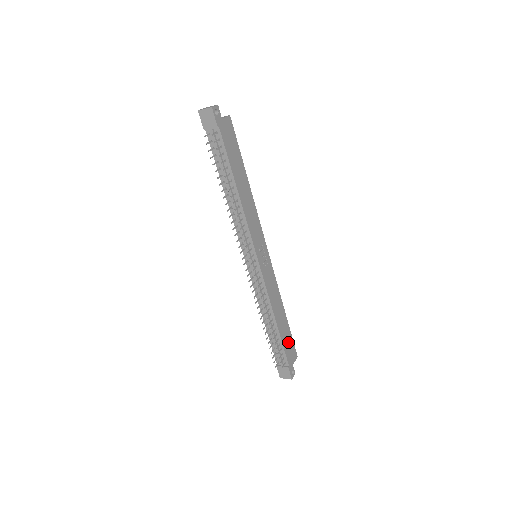
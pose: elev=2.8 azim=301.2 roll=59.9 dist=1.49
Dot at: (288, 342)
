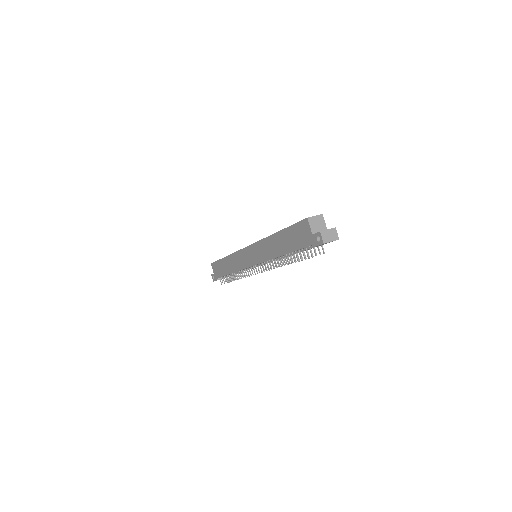
Dot at: occluded
